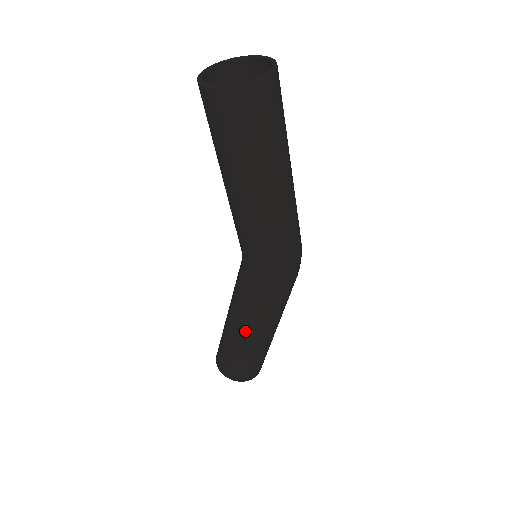
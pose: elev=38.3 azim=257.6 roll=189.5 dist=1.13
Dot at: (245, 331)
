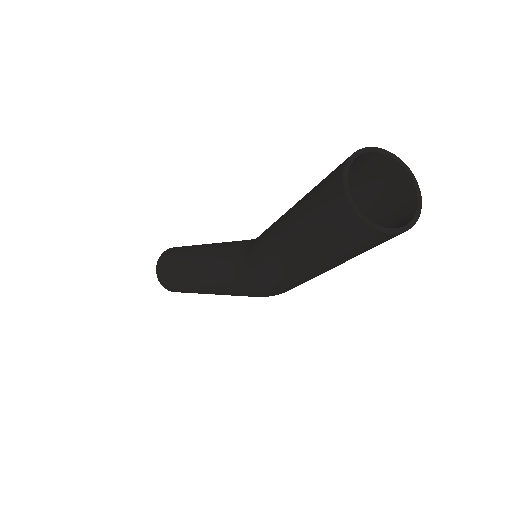
Dot at: (197, 280)
